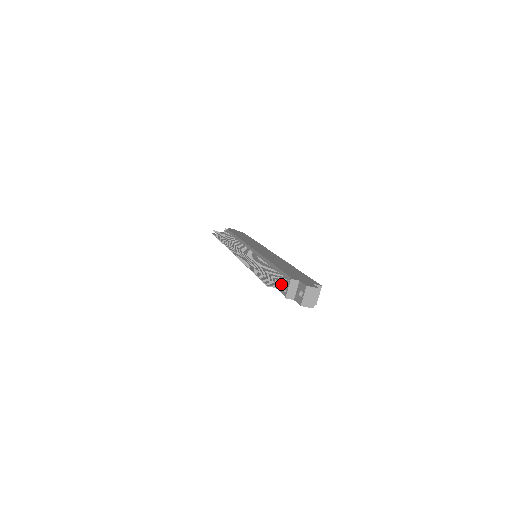
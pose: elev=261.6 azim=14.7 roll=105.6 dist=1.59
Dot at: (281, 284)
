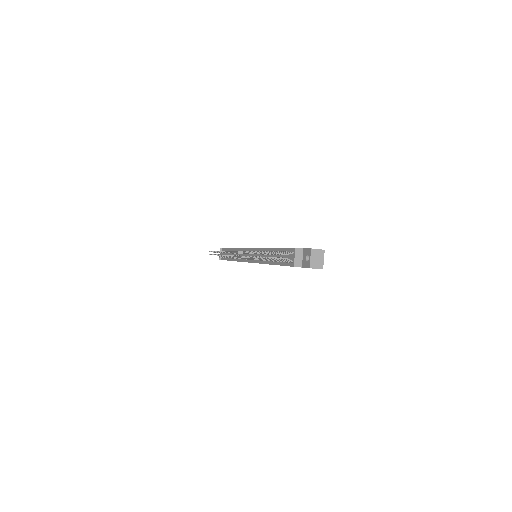
Dot at: occluded
